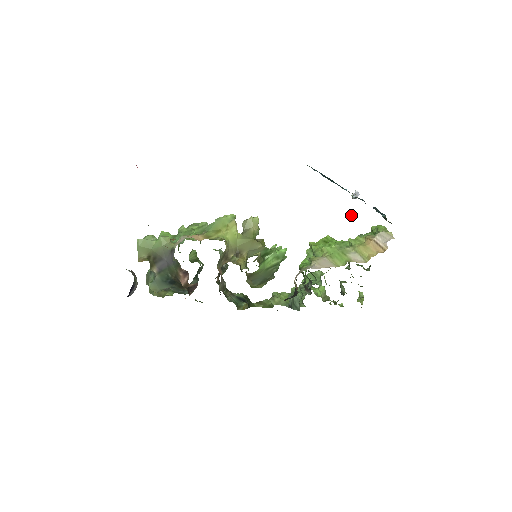
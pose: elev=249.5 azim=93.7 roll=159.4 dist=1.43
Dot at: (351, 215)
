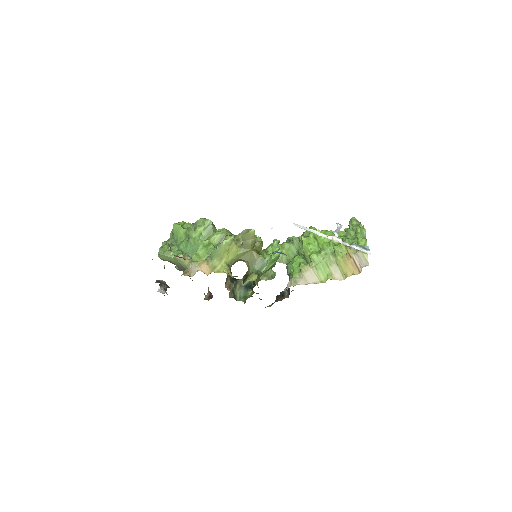
Dot at: occluded
